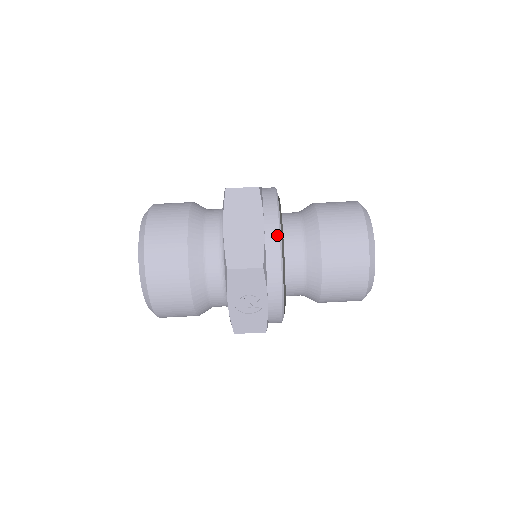
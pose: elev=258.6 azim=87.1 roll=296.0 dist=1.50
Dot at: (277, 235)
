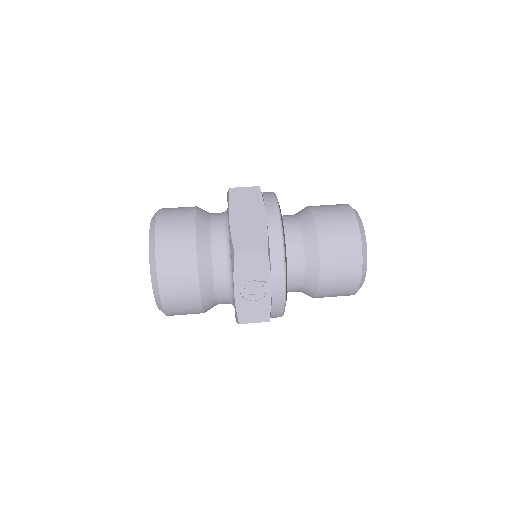
Dot at: (278, 224)
